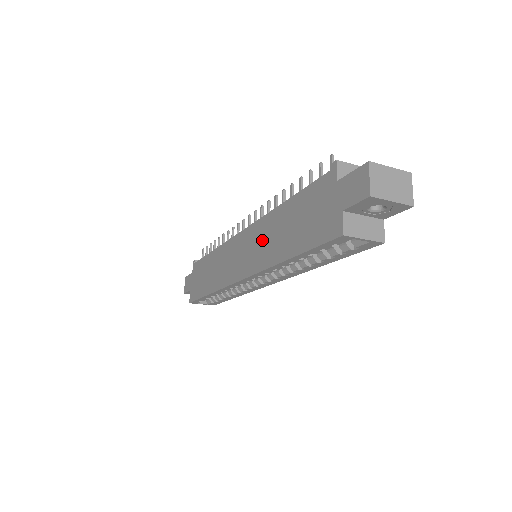
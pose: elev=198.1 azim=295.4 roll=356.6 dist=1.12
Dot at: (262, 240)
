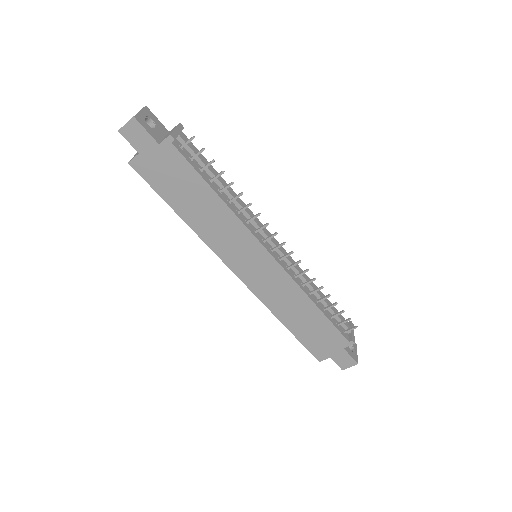
Dot at: (281, 292)
